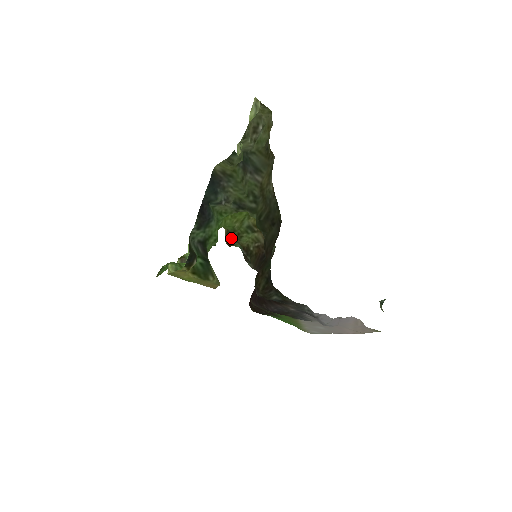
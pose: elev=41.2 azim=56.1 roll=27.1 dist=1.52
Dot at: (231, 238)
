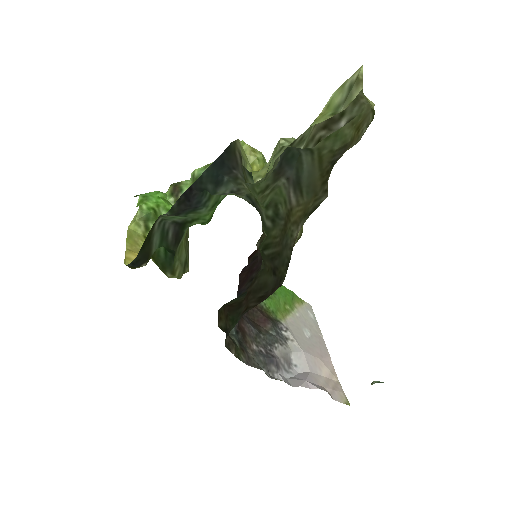
Dot at: occluded
